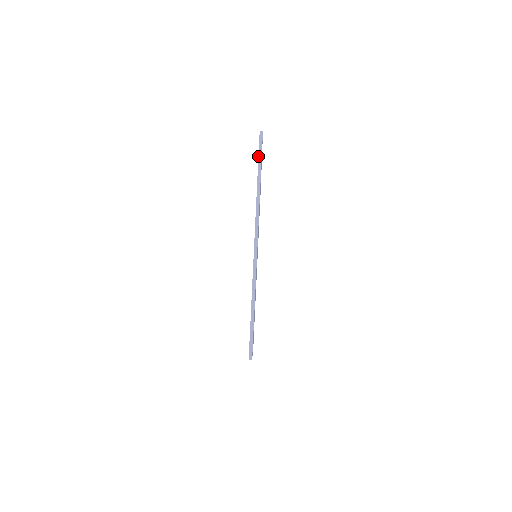
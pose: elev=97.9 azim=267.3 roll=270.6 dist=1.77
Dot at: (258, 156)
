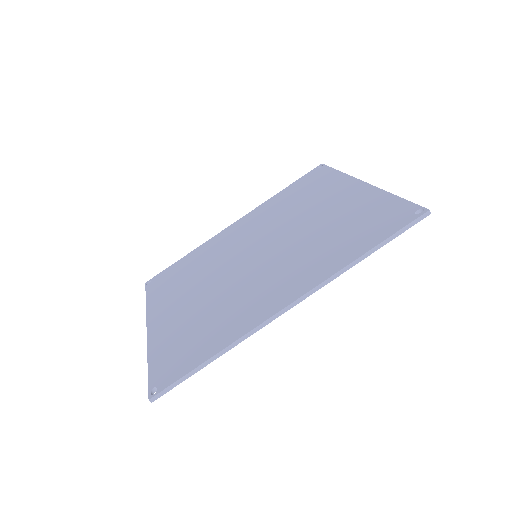
Dot at: (397, 231)
